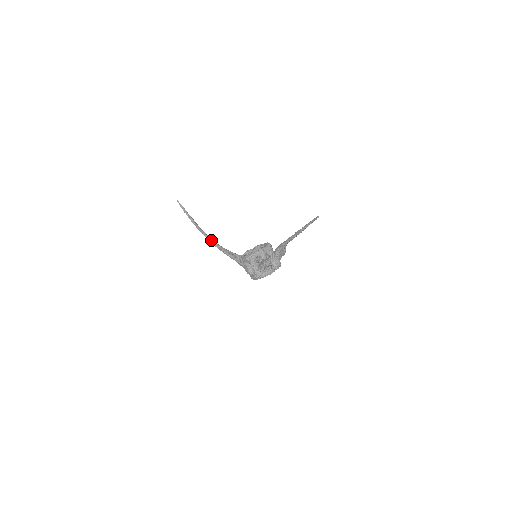
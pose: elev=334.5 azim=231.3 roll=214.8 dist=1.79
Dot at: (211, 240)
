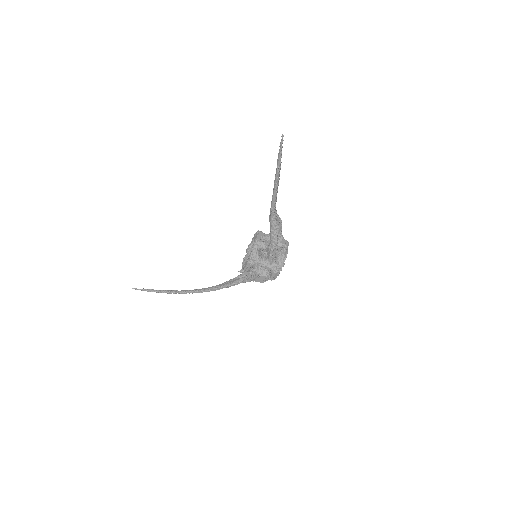
Dot at: (199, 290)
